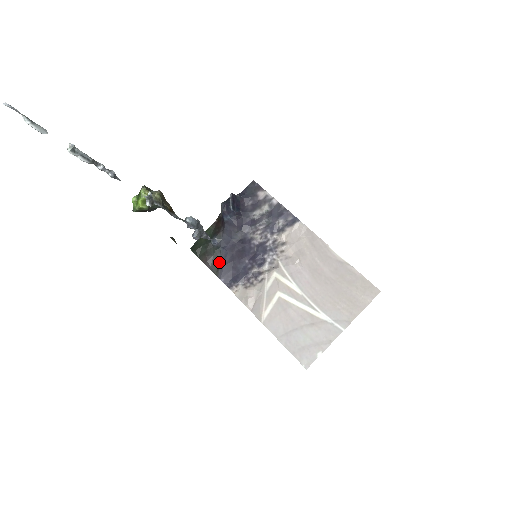
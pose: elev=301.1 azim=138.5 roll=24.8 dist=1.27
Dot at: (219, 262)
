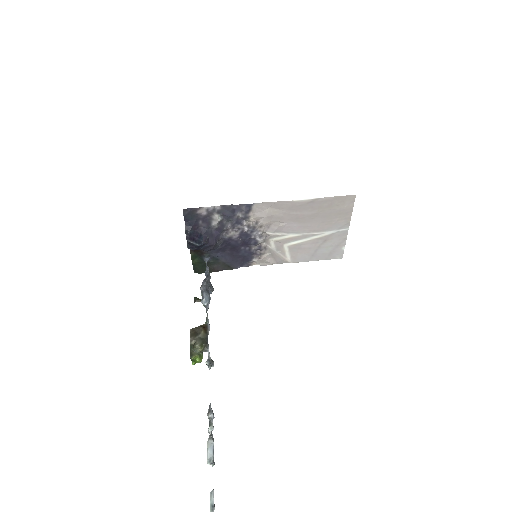
Dot at: (225, 264)
